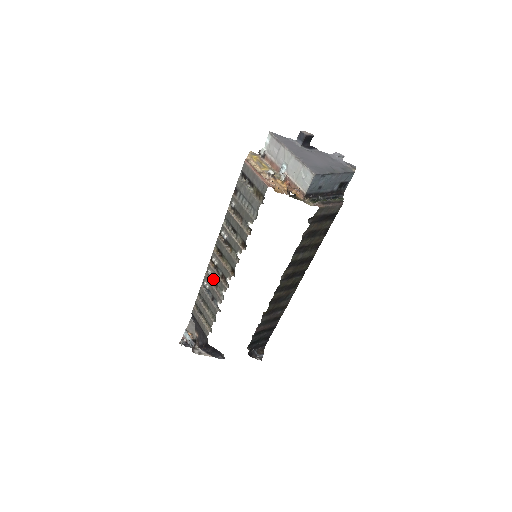
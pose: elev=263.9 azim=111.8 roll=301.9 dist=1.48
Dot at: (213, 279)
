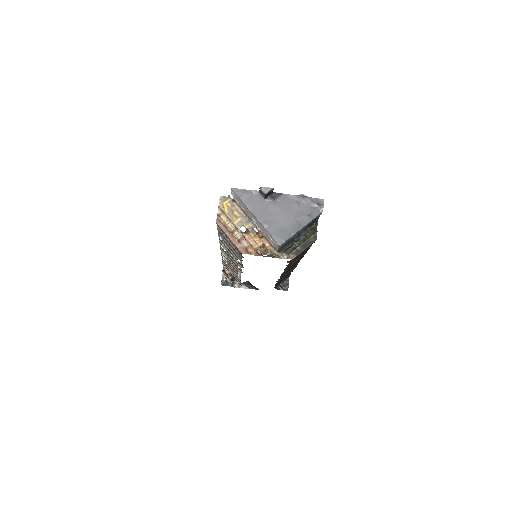
Dot at: occluded
